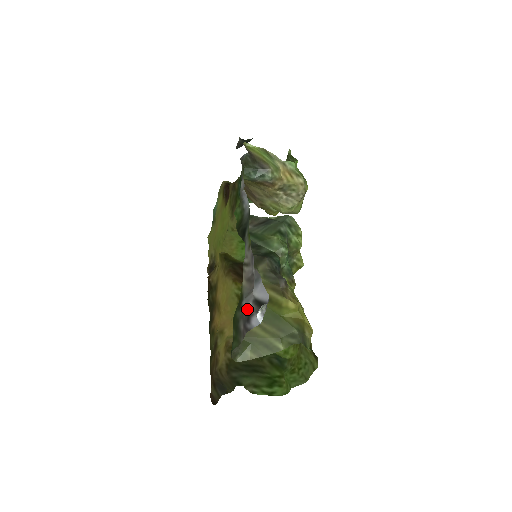
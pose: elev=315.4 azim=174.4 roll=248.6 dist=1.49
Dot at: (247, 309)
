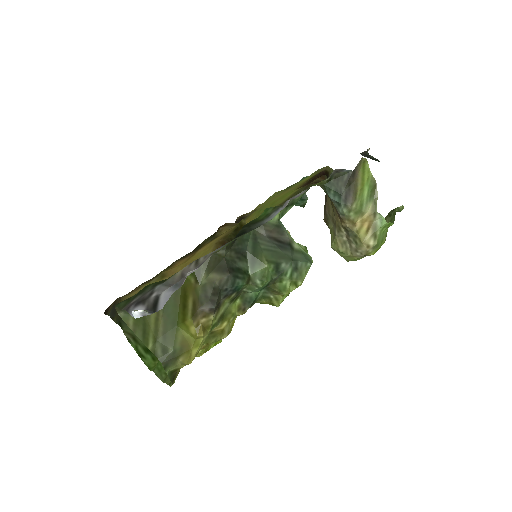
Dot at: (150, 294)
